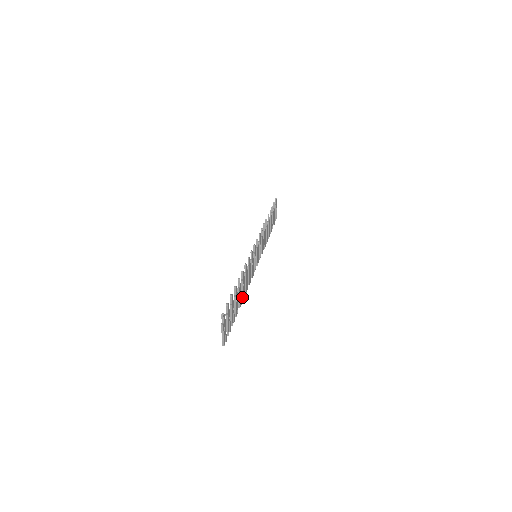
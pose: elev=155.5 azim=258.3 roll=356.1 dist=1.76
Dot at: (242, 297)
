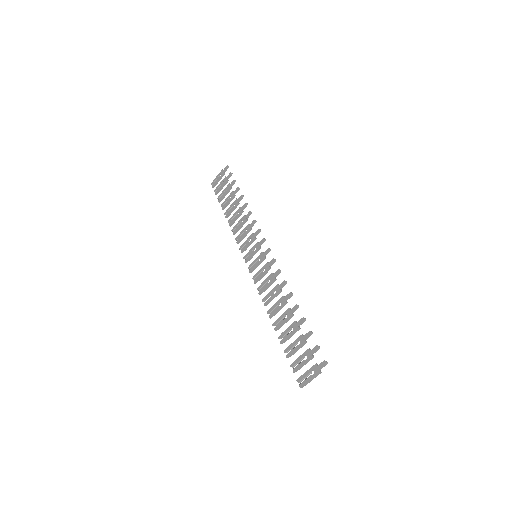
Dot at: occluded
